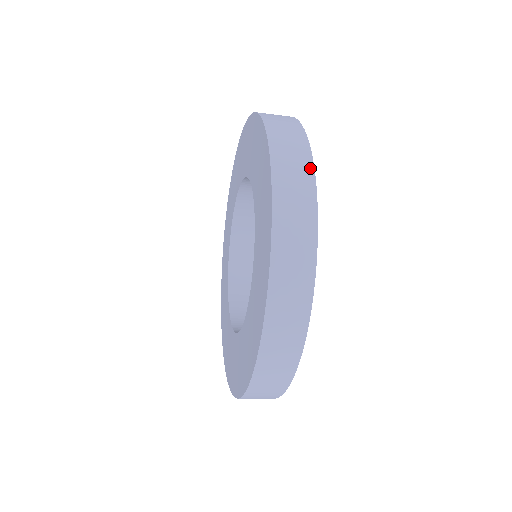
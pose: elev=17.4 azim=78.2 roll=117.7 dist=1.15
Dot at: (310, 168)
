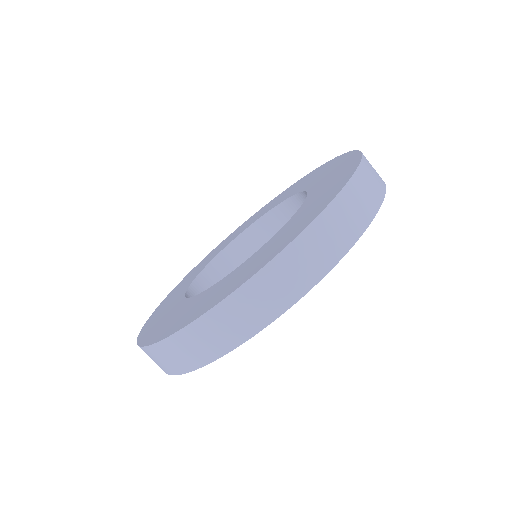
Dot at: (371, 214)
